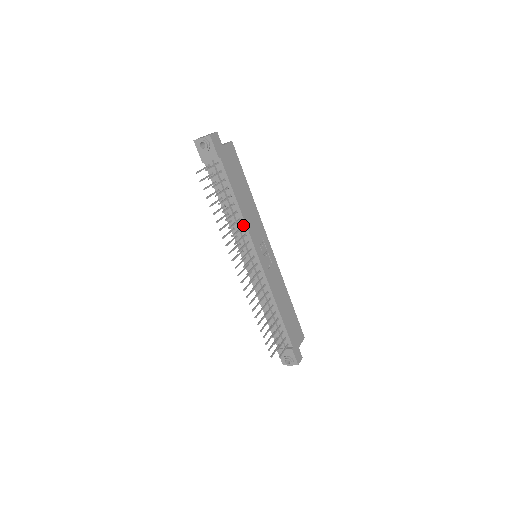
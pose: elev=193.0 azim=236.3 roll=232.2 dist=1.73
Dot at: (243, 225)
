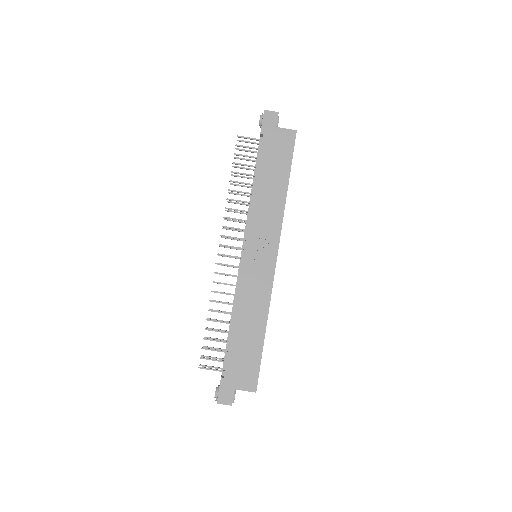
Dot at: (251, 210)
